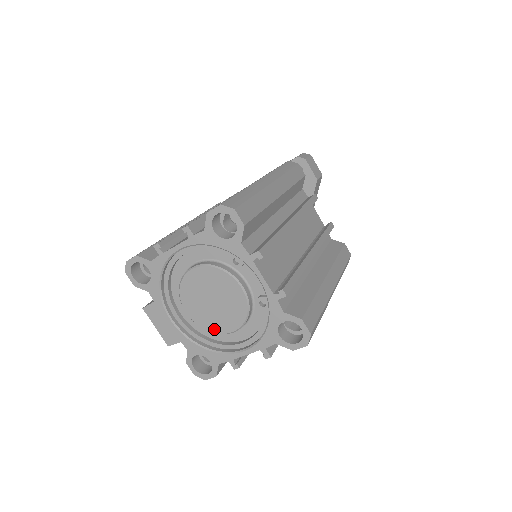
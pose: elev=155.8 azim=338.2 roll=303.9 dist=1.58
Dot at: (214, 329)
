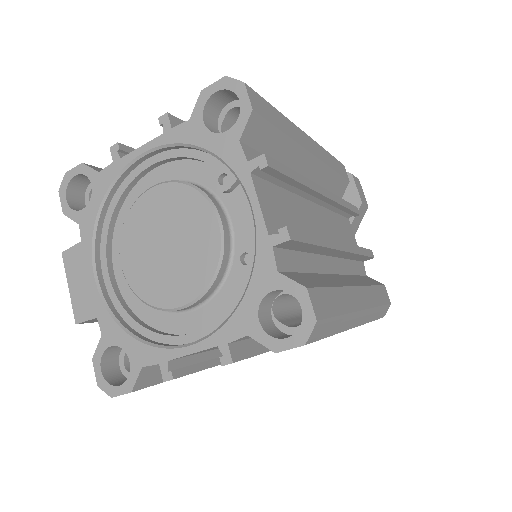
Dot at: (154, 298)
